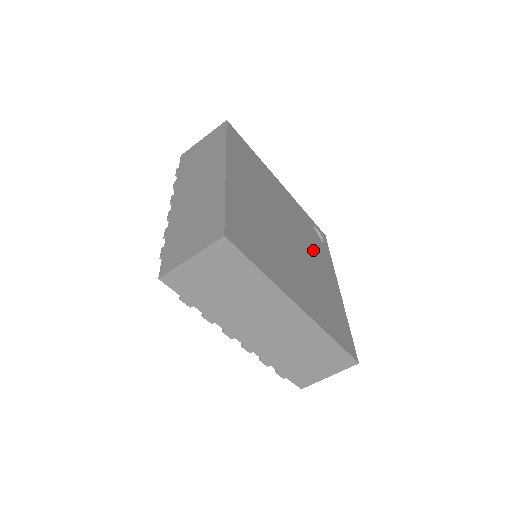
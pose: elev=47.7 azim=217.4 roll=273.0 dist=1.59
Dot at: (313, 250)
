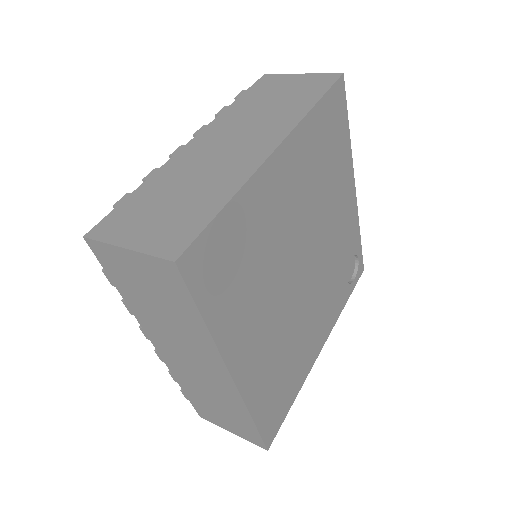
Dot at: (327, 290)
